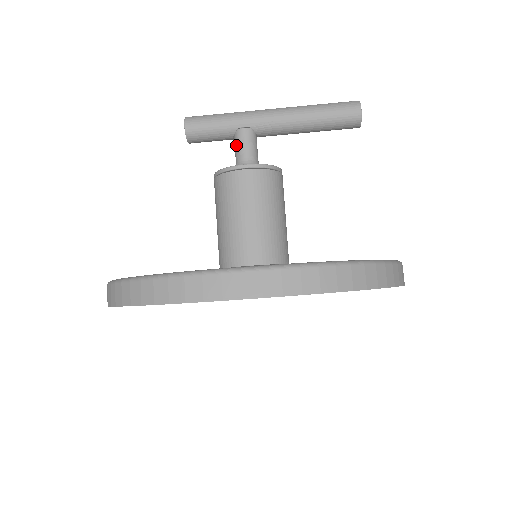
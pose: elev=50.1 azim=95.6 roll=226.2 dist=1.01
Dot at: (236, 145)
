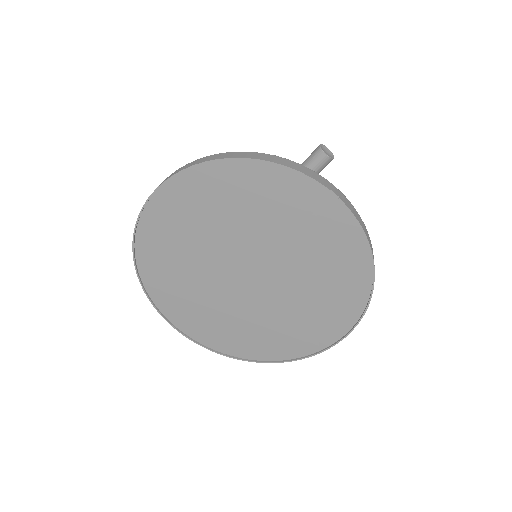
Dot at: occluded
